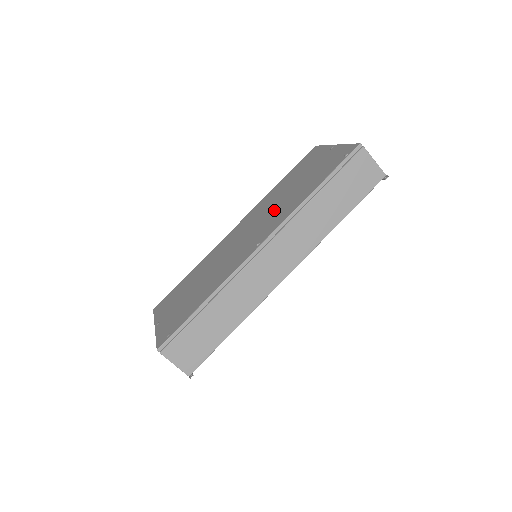
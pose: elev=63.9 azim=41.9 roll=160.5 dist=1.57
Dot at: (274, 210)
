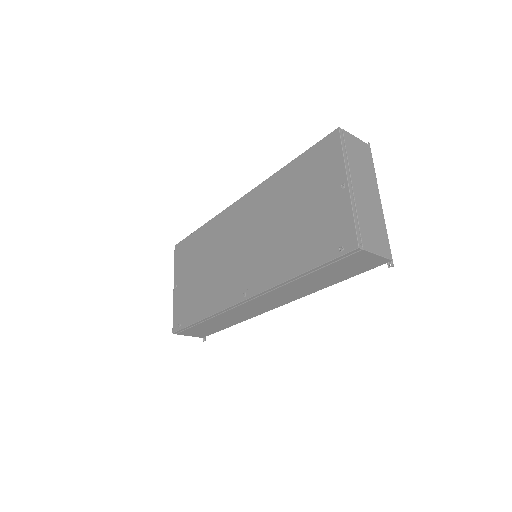
Dot at: (268, 241)
